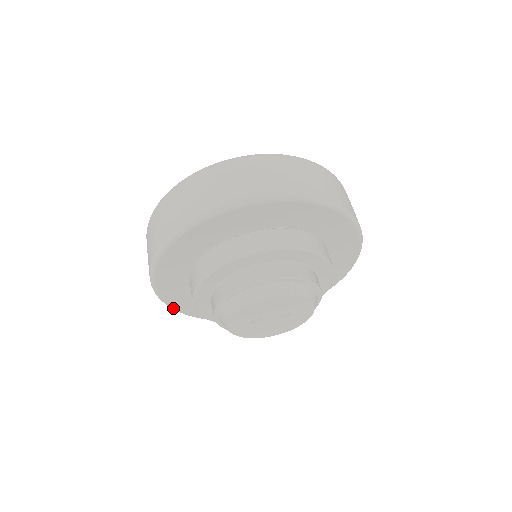
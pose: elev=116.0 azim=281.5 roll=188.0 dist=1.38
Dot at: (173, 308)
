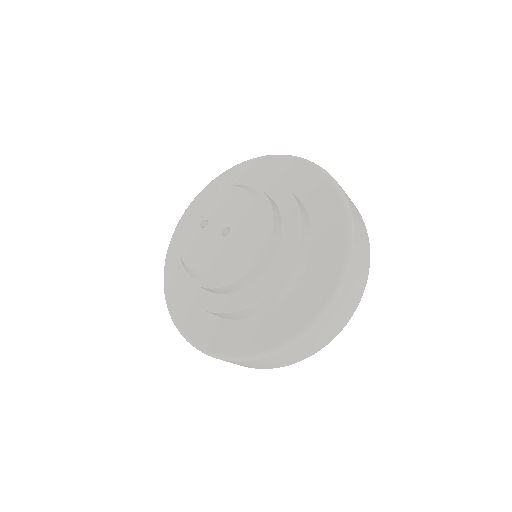
Dot at: (166, 259)
